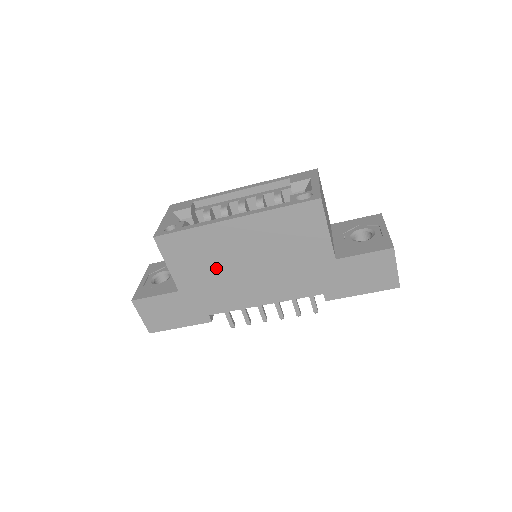
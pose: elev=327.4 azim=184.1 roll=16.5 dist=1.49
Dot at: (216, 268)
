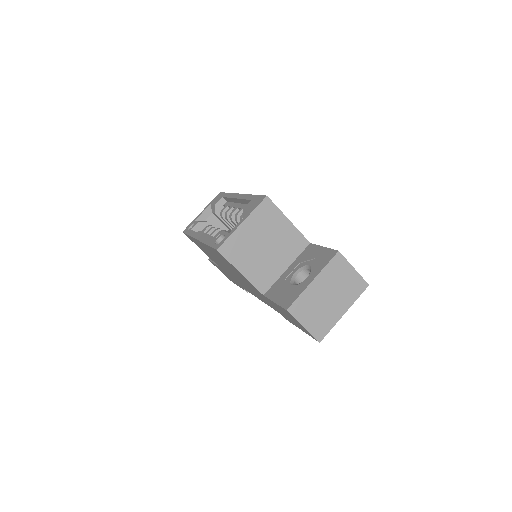
Dot at: occluded
